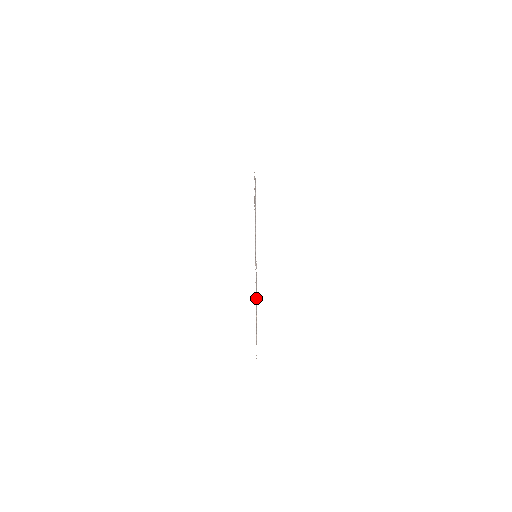
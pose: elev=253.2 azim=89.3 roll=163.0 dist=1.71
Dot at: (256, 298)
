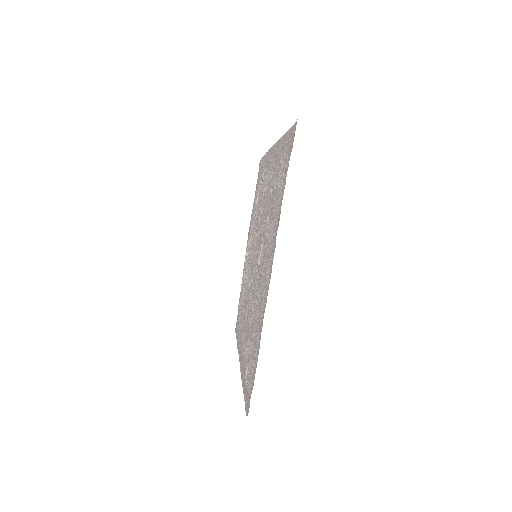
Dot at: (258, 329)
